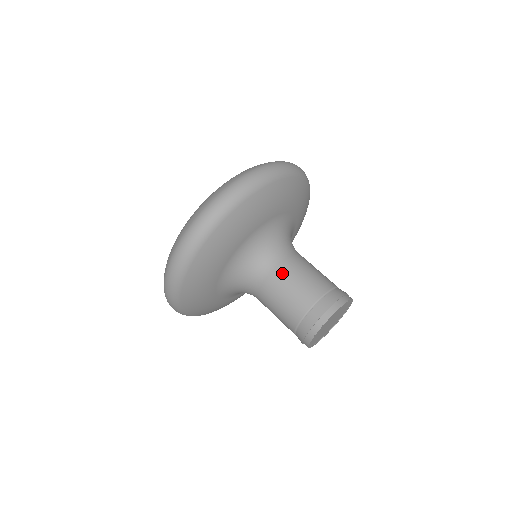
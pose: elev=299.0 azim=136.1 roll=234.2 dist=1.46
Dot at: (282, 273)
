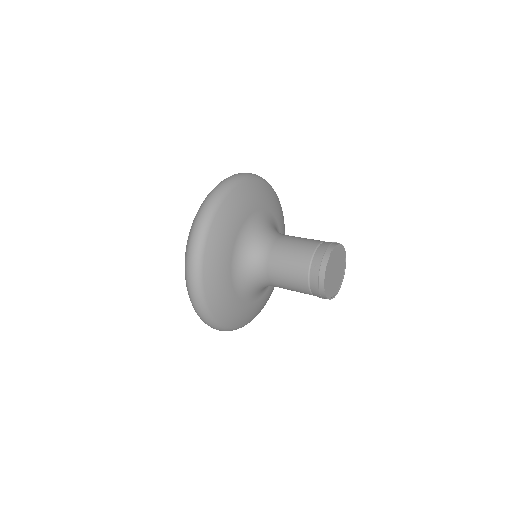
Dot at: (290, 236)
